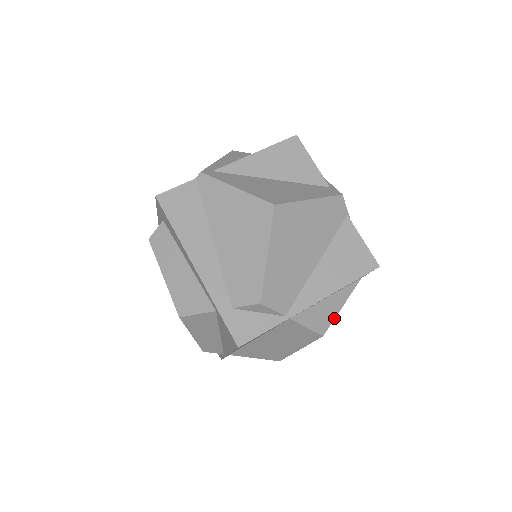
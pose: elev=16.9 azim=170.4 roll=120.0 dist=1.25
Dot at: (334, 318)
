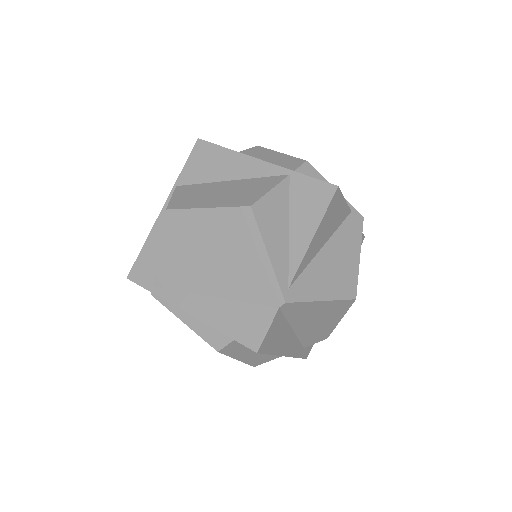
Dot at: occluded
